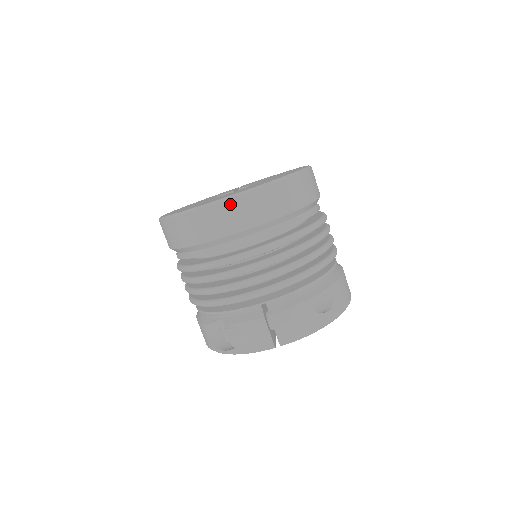
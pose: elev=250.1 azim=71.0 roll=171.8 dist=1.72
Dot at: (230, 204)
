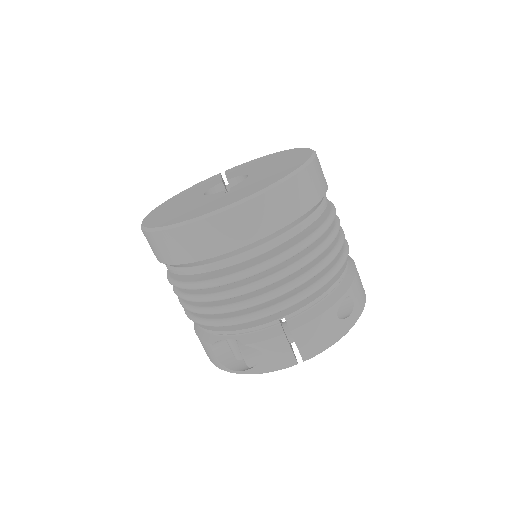
Dot at: (238, 212)
